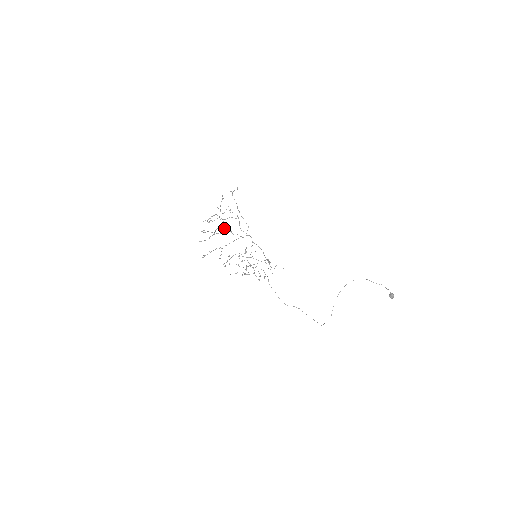
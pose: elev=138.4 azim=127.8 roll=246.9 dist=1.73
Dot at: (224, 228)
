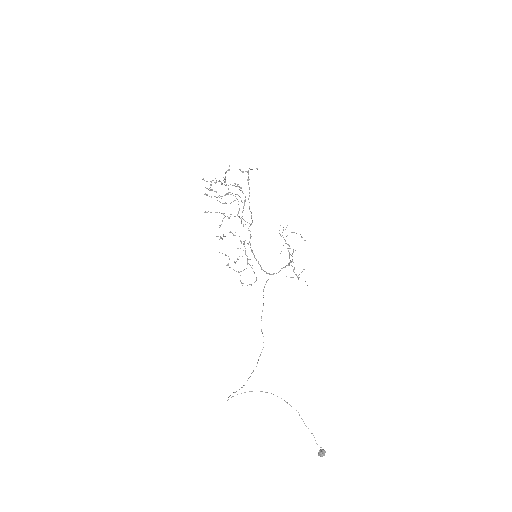
Dot at: occluded
